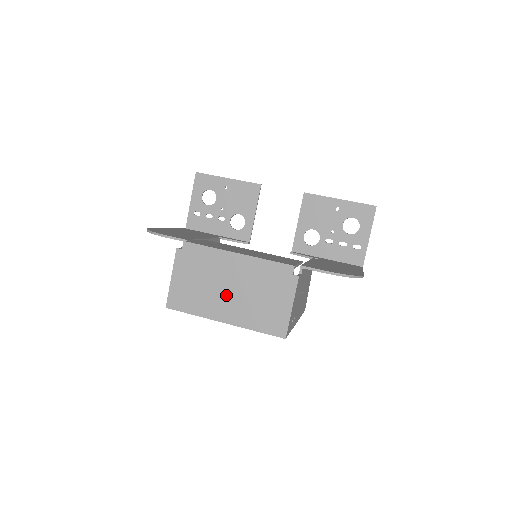
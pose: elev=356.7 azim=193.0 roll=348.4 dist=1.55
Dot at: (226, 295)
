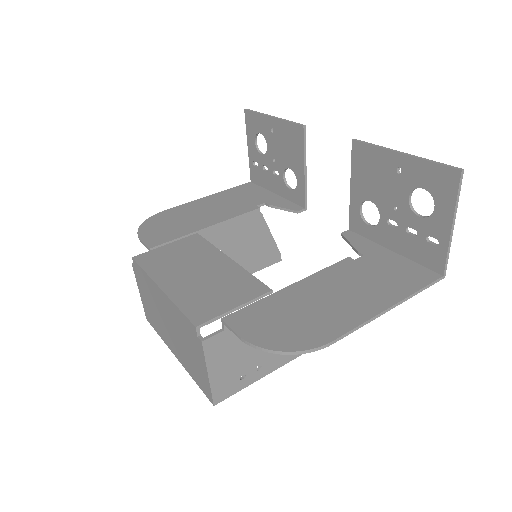
Dot at: (168, 330)
